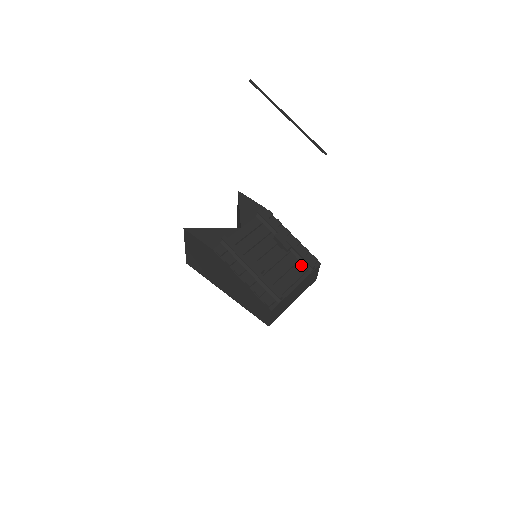
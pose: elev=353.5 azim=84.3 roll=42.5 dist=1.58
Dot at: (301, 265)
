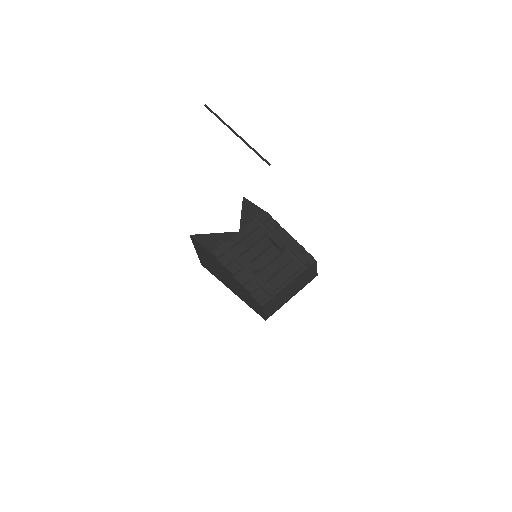
Dot at: (296, 263)
